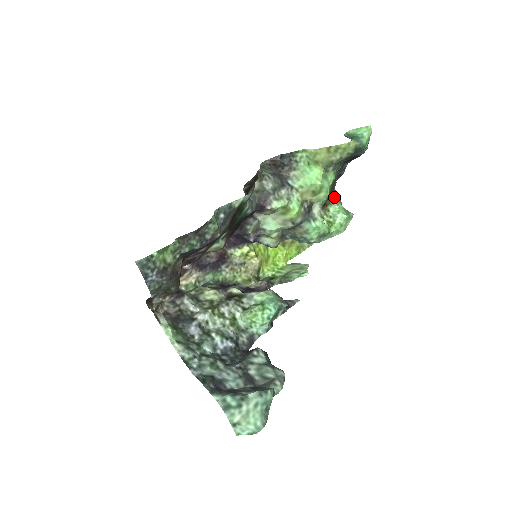
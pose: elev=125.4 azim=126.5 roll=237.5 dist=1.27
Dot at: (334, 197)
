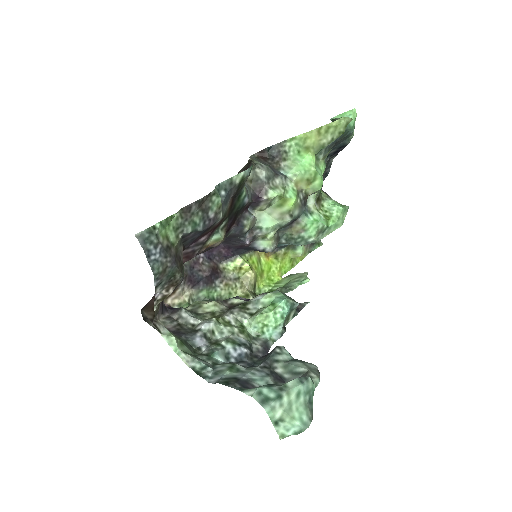
Dot at: (325, 193)
